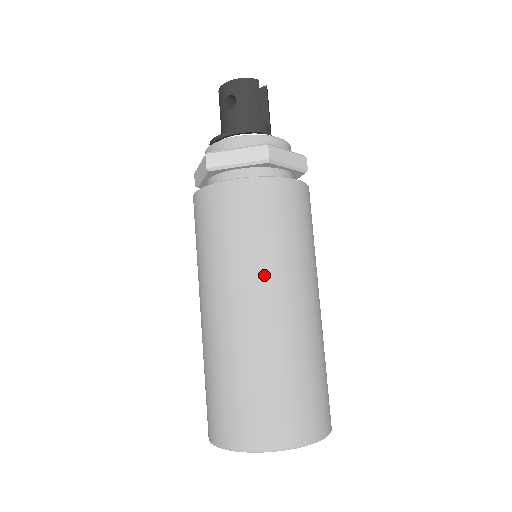
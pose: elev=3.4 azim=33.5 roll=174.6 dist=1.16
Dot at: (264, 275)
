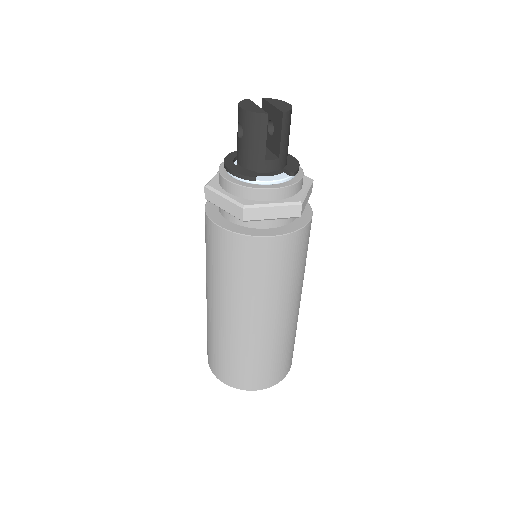
Dot at: (229, 299)
